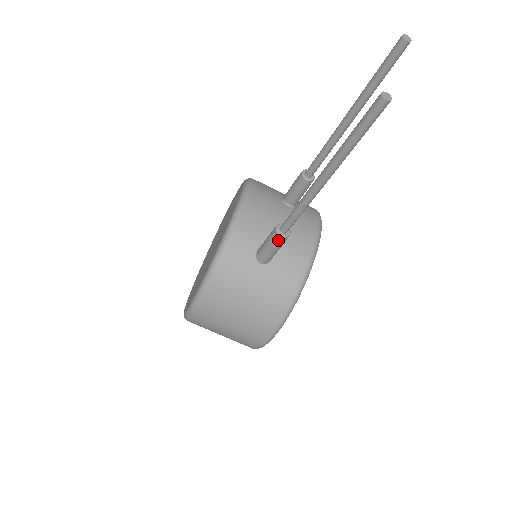
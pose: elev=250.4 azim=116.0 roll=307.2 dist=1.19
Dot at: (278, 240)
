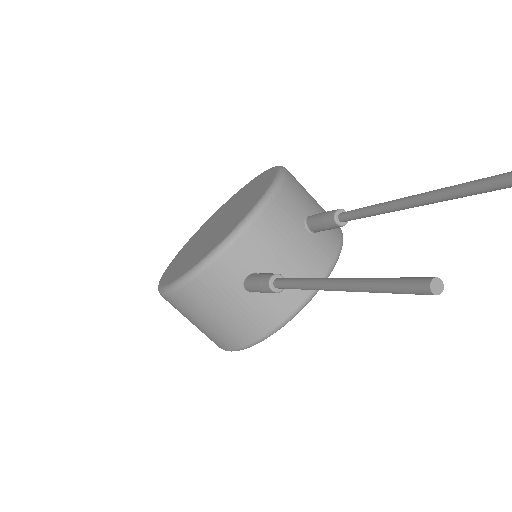
Dot at: (268, 290)
